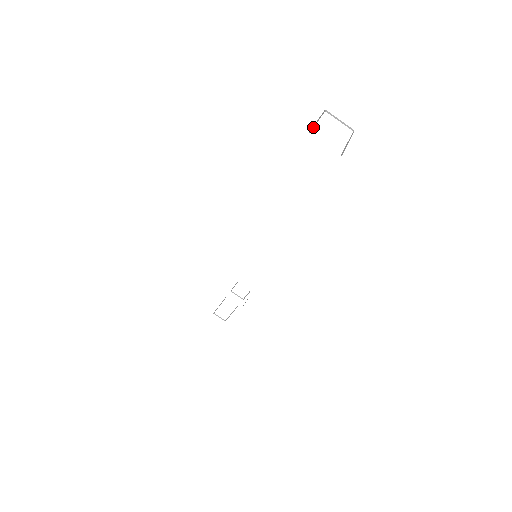
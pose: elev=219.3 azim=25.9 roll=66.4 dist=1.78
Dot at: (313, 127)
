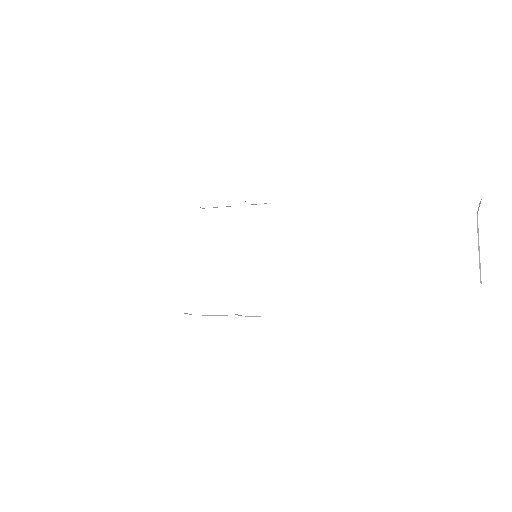
Dot at: occluded
